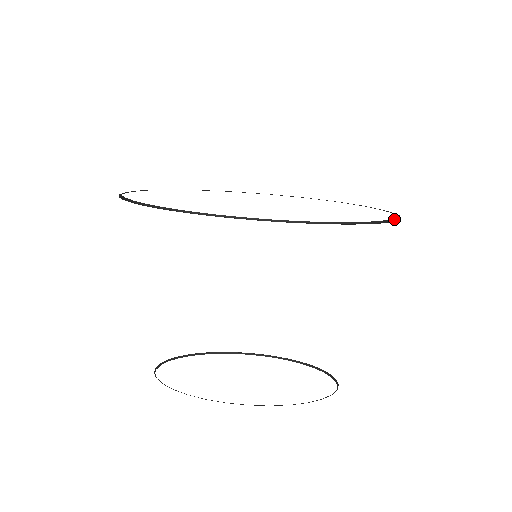
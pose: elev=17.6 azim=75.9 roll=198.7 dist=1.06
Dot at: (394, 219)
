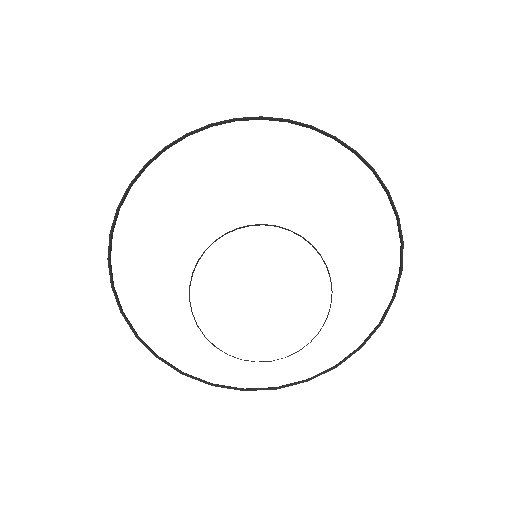
Dot at: (396, 284)
